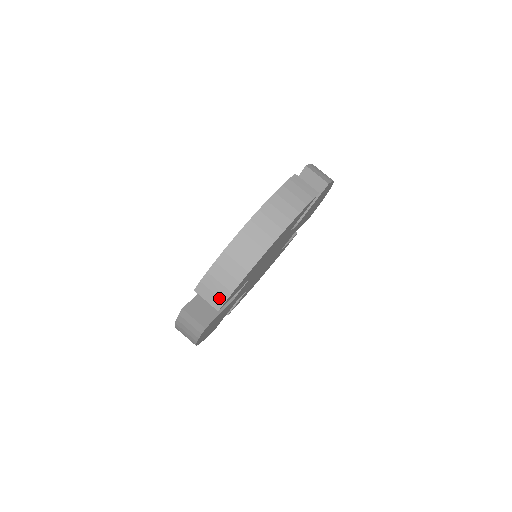
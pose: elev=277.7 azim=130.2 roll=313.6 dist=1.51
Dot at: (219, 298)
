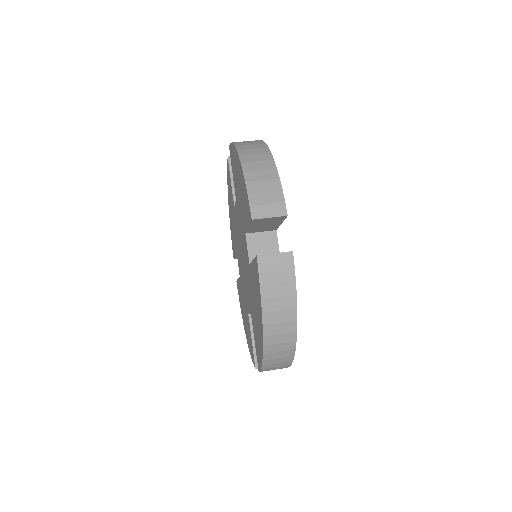
Dot at: (277, 203)
